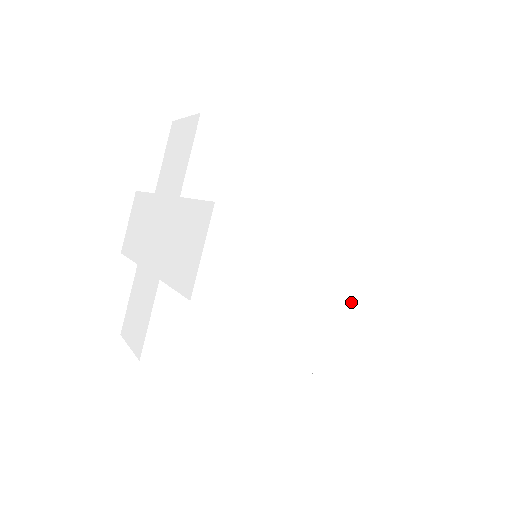
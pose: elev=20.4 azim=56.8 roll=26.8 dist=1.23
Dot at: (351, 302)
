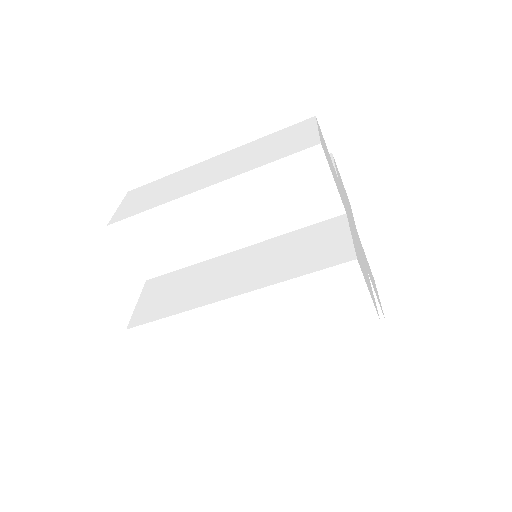
Dot at: (300, 326)
